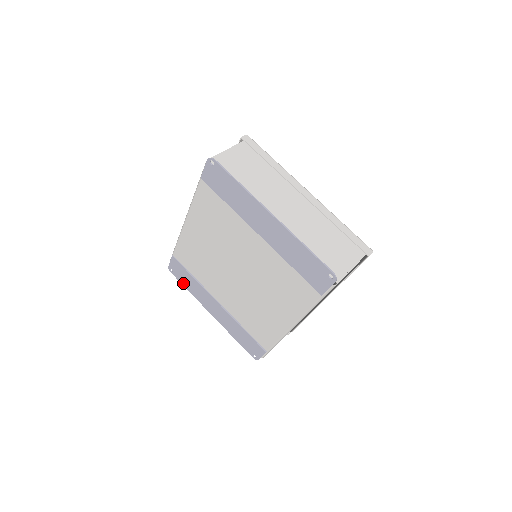
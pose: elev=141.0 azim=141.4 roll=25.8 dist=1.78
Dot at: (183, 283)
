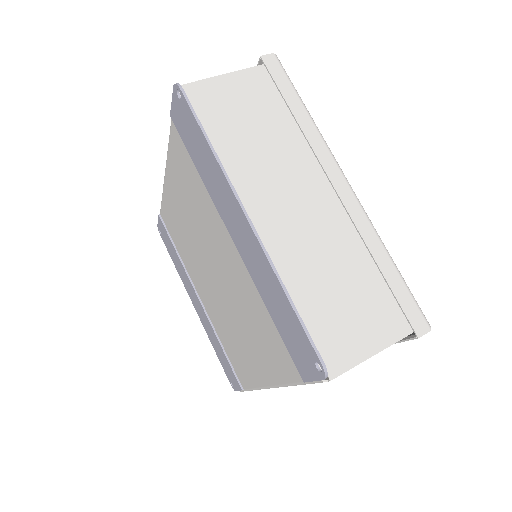
Dot at: (170, 254)
